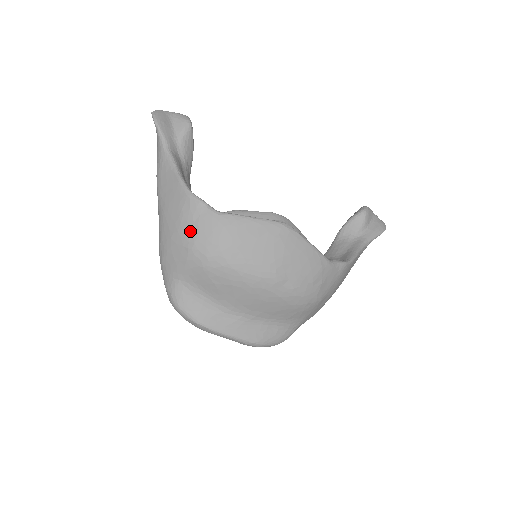
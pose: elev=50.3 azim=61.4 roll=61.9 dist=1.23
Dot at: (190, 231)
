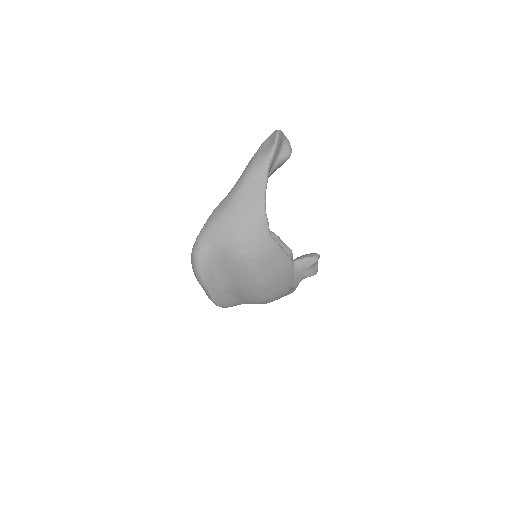
Dot at: (247, 233)
